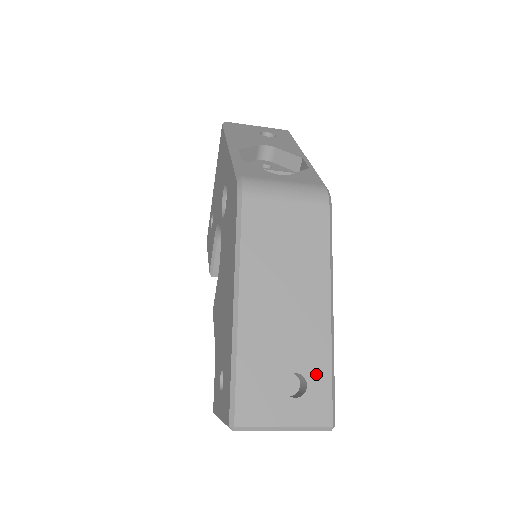
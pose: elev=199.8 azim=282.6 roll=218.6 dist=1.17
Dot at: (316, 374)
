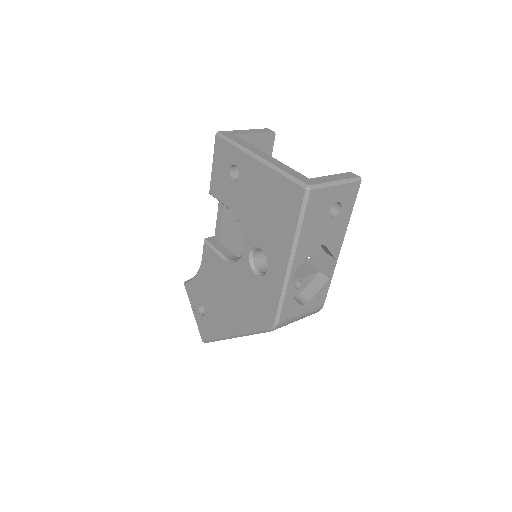
Dot at: occluded
